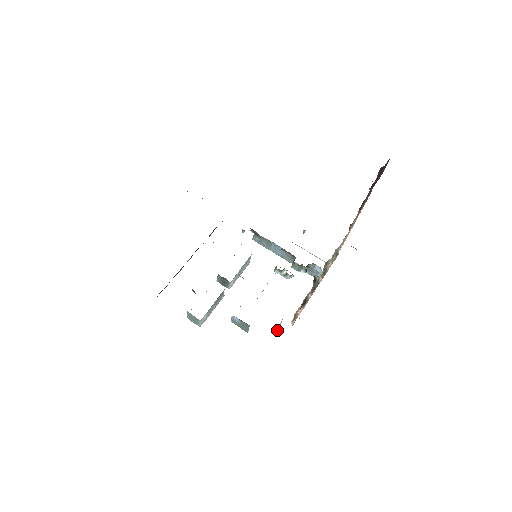
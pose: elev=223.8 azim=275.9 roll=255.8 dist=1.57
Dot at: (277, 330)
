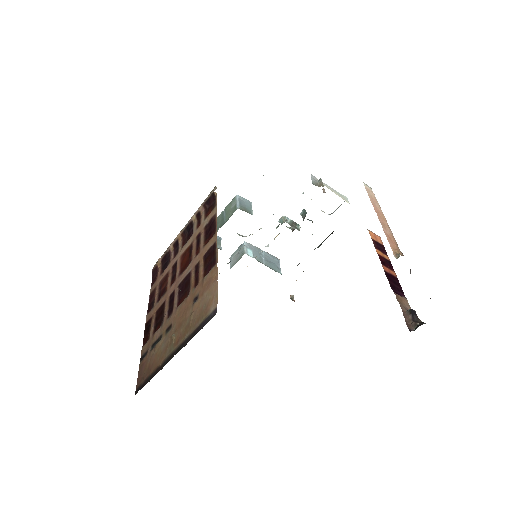
Dot at: occluded
